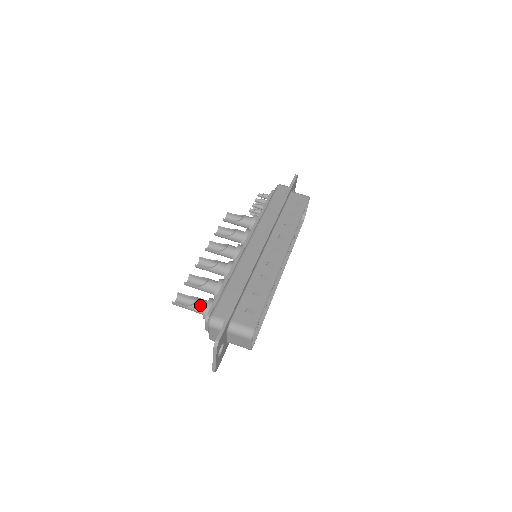
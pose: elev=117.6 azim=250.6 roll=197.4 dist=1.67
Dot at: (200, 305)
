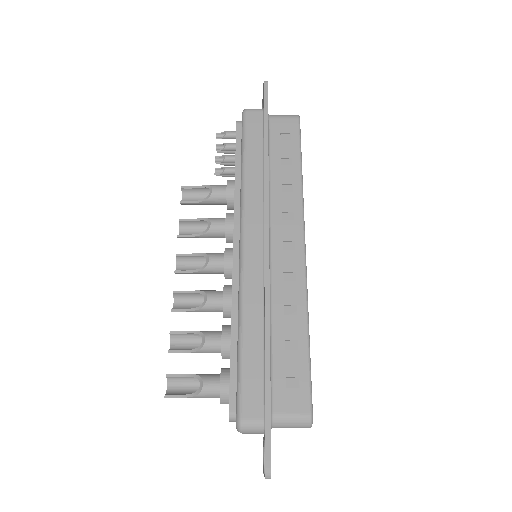
Dot at: (210, 391)
